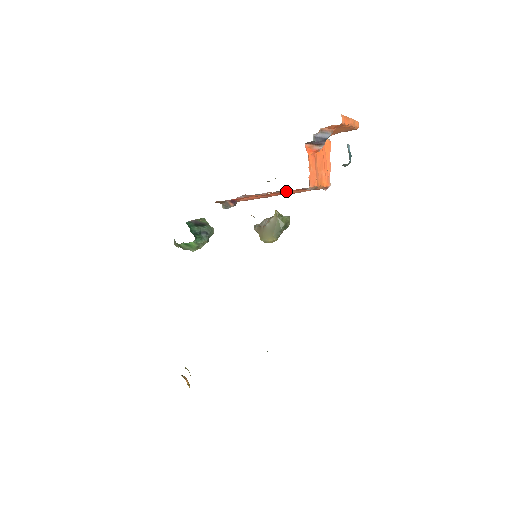
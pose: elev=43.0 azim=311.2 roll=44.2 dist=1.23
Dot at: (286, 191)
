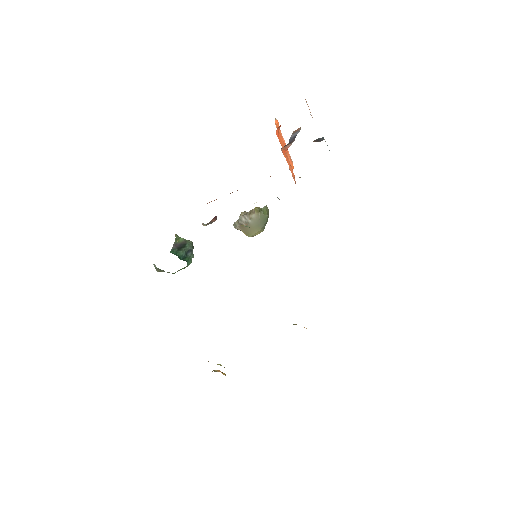
Dot at: occluded
